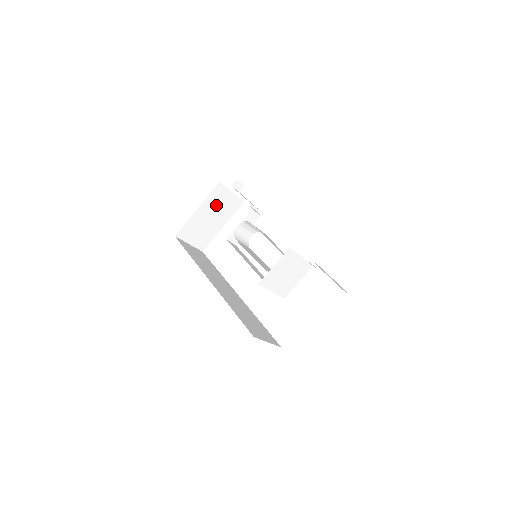
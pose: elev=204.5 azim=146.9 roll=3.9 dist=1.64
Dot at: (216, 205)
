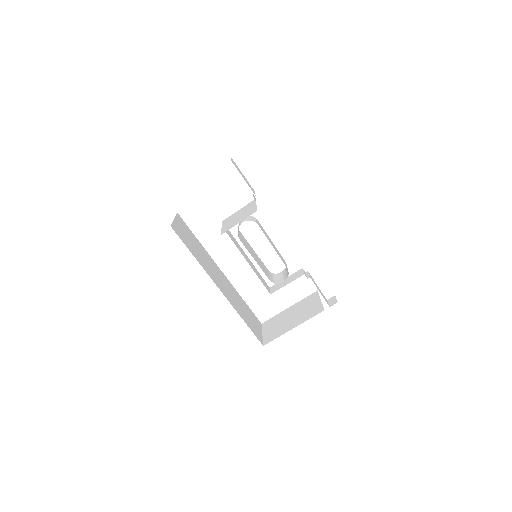
Dot at: occluded
